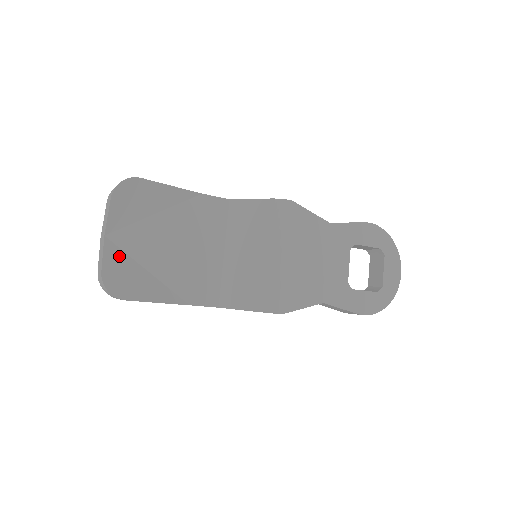
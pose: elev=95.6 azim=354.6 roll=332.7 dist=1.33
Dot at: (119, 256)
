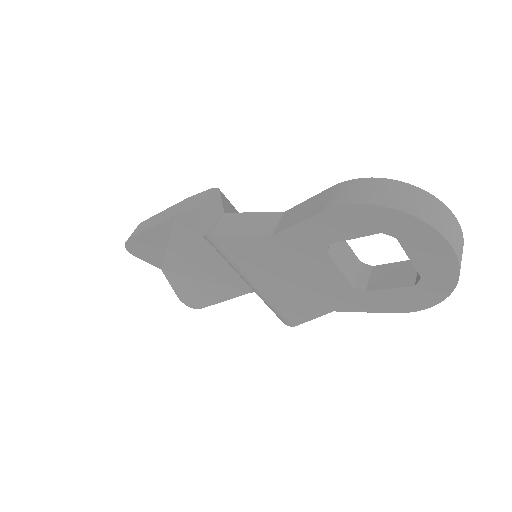
Dot at: (178, 279)
